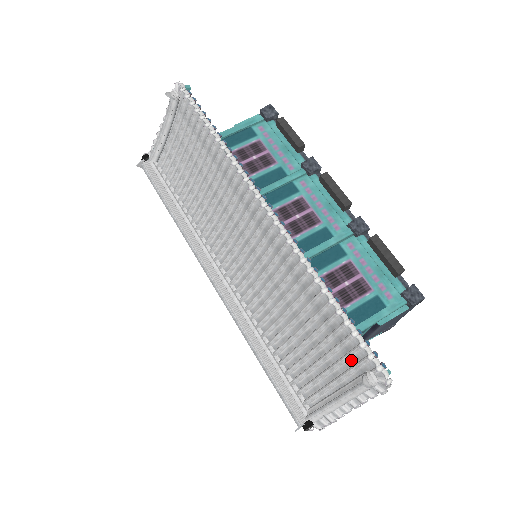
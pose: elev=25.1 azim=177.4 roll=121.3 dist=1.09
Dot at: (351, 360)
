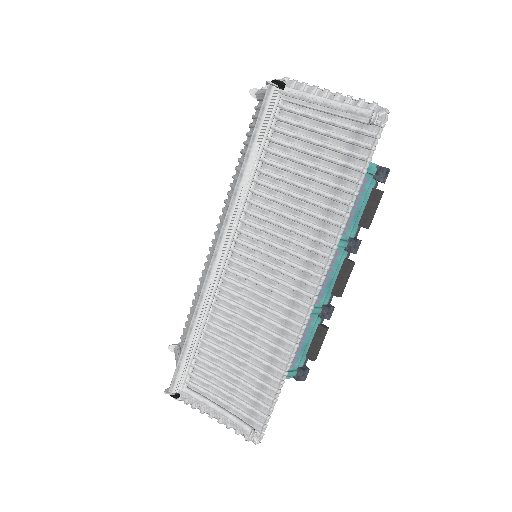
Dot at: (250, 410)
